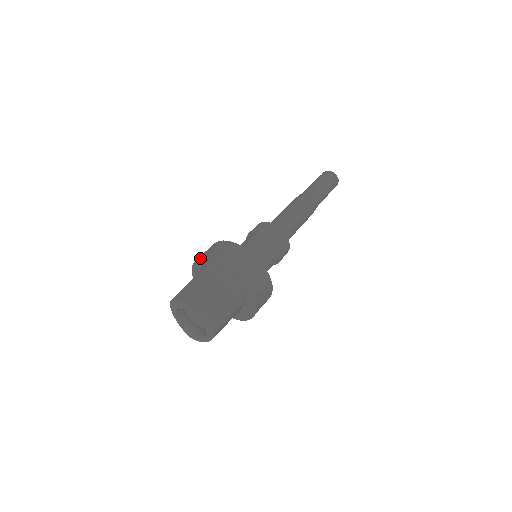
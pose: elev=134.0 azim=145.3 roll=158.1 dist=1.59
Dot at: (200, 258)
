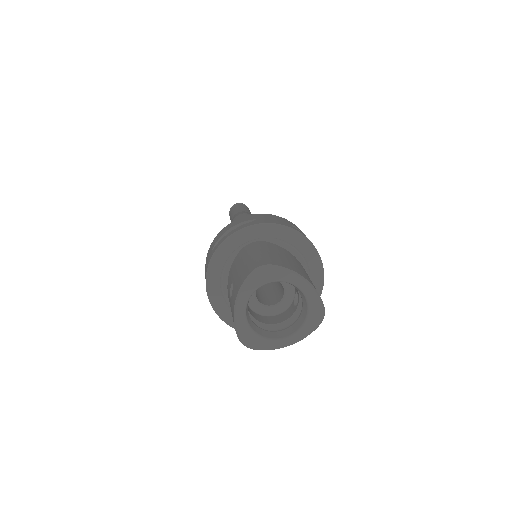
Dot at: (259, 223)
